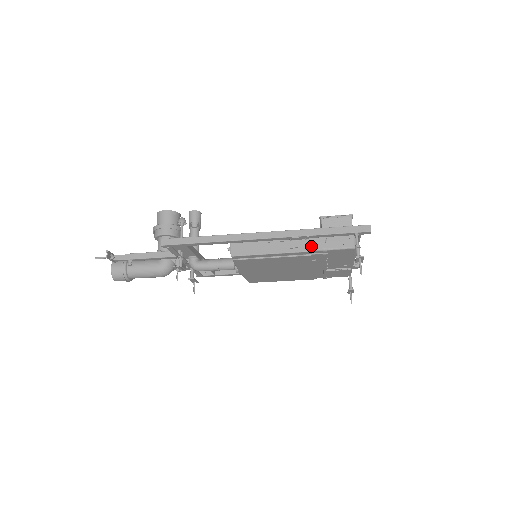
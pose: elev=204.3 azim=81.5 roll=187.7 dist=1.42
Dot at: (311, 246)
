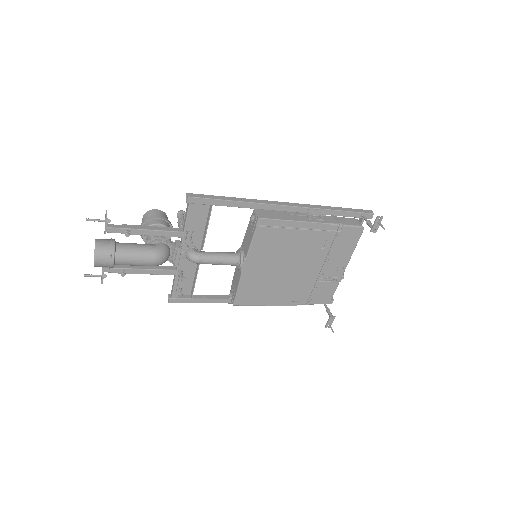
Dot at: (328, 221)
